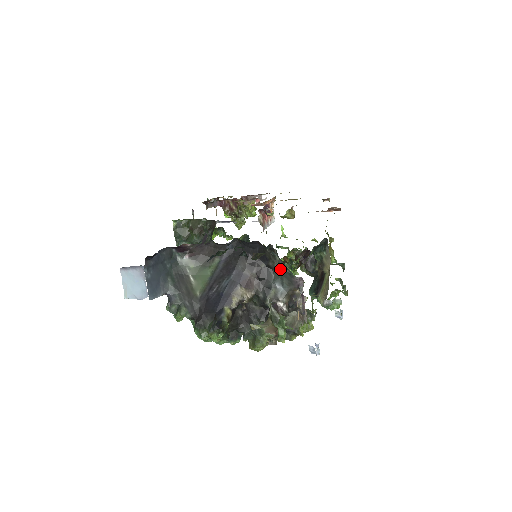
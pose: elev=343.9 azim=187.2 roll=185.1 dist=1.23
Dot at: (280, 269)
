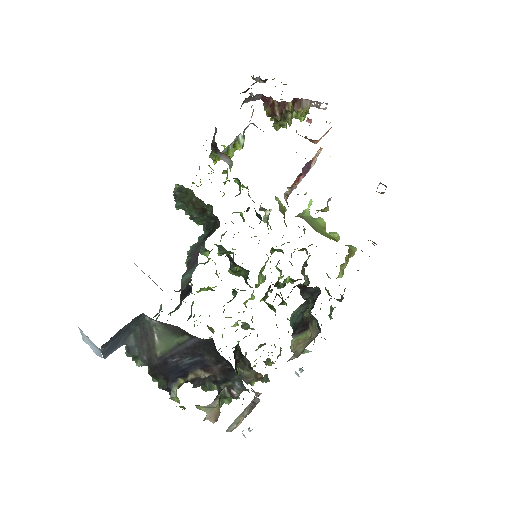
Dot at: occluded
